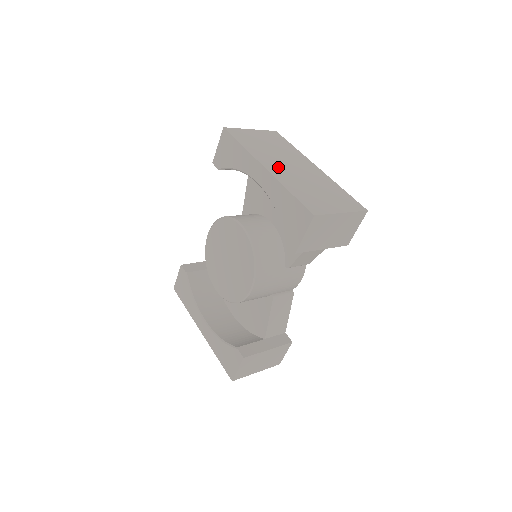
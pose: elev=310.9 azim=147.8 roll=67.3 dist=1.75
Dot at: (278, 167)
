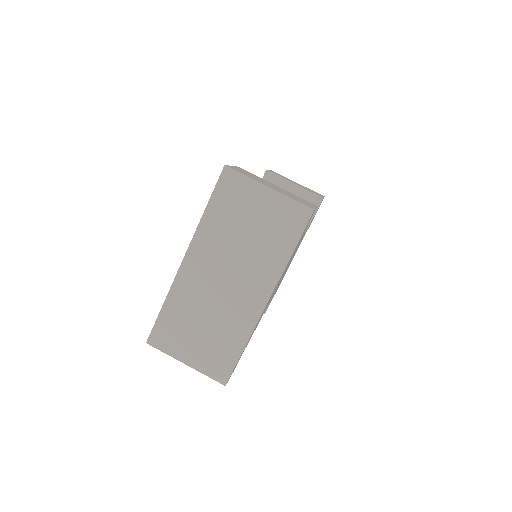
Dot at: (202, 270)
